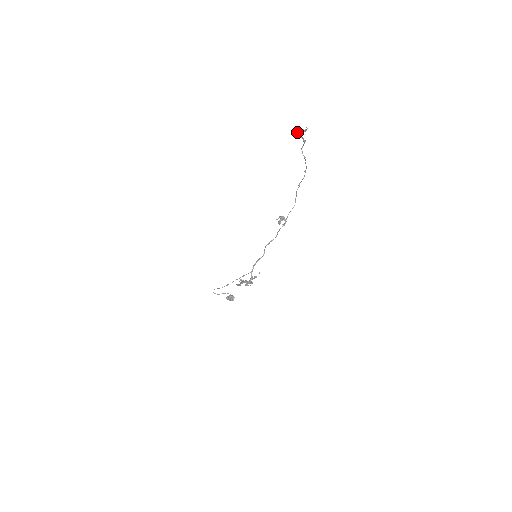
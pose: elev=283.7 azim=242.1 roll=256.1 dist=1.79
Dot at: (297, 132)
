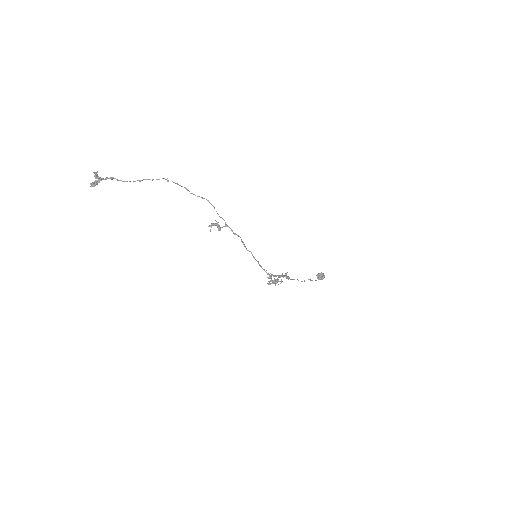
Dot at: (90, 186)
